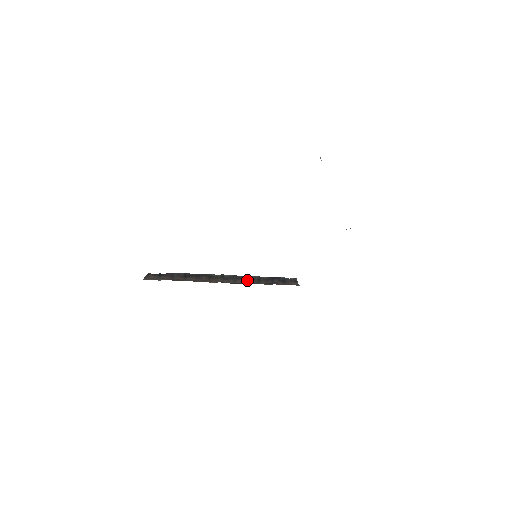
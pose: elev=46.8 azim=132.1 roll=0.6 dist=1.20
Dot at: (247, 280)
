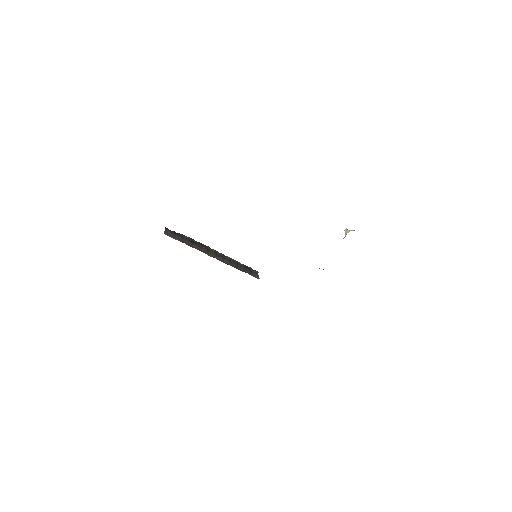
Dot at: (230, 262)
